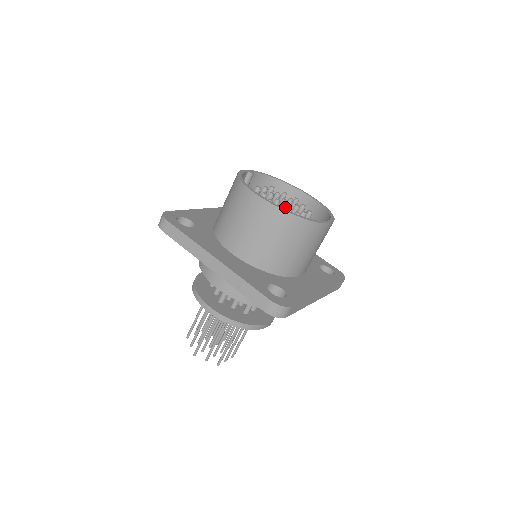
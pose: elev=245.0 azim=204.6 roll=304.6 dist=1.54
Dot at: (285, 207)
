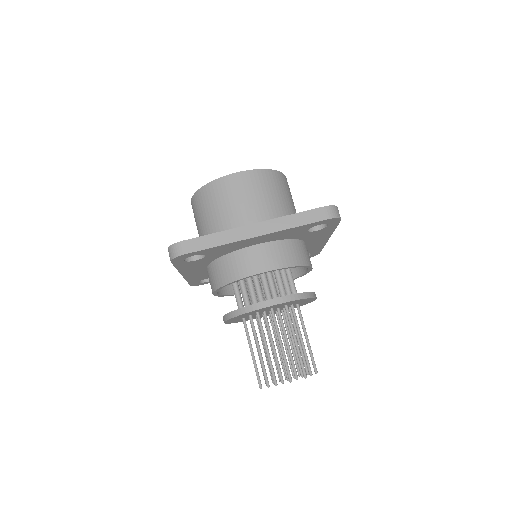
Dot at: occluded
